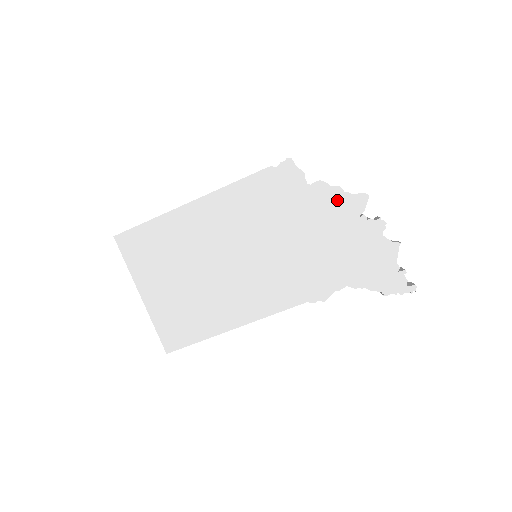
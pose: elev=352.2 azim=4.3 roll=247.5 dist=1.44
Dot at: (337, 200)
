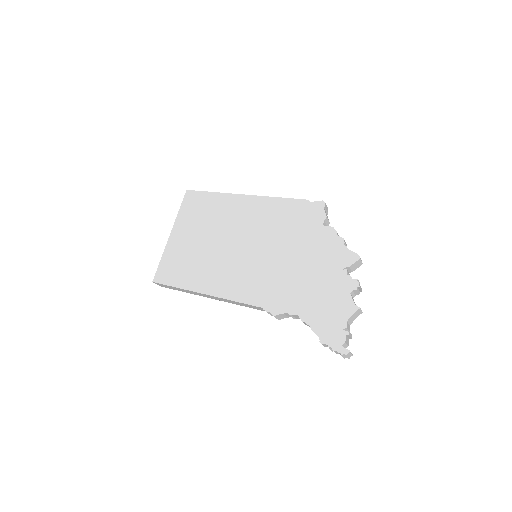
Dot at: (335, 247)
